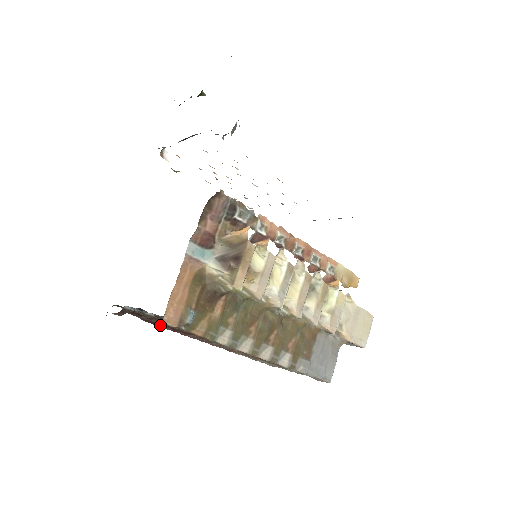
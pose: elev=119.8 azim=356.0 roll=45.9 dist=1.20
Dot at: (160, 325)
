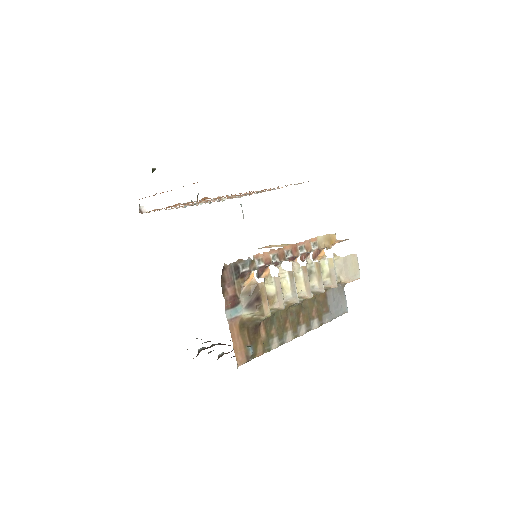
Dot at: occluded
